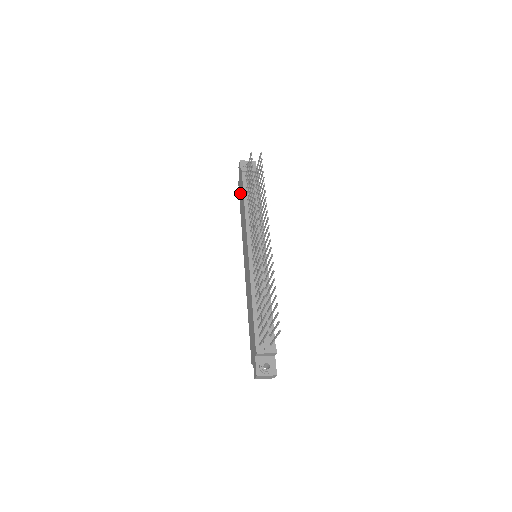
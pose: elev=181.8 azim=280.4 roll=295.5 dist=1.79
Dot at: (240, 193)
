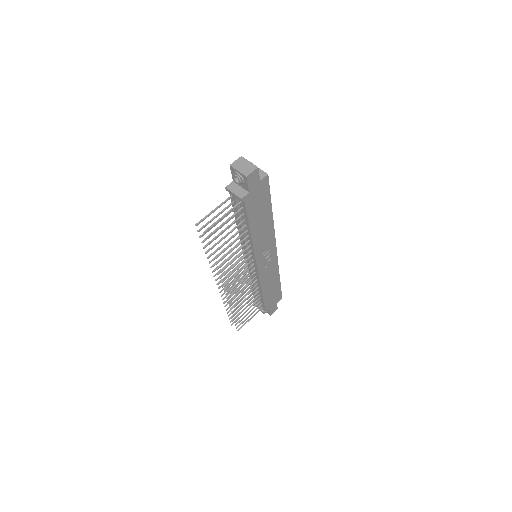
Dot at: occluded
